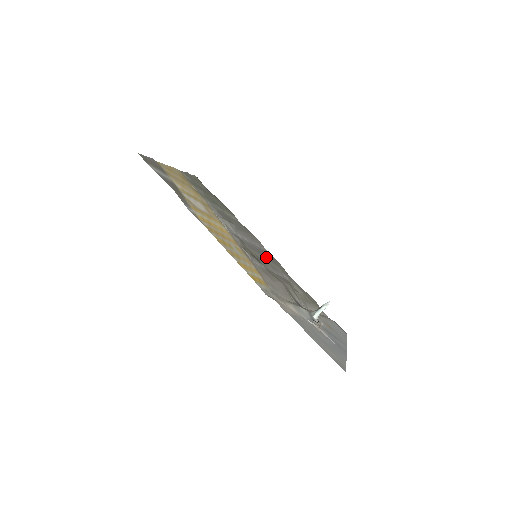
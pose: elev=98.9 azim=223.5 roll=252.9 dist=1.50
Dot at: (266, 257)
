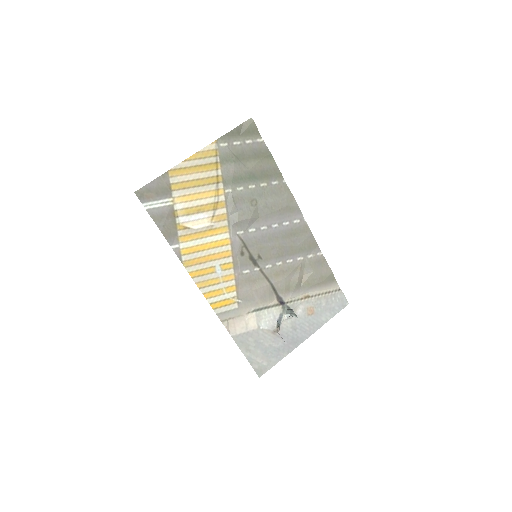
Dot at: (281, 242)
